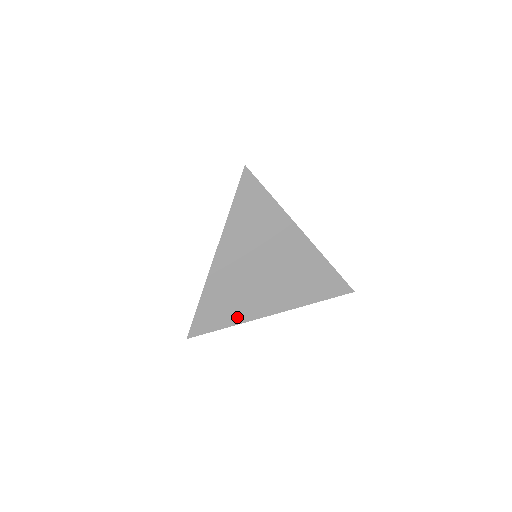
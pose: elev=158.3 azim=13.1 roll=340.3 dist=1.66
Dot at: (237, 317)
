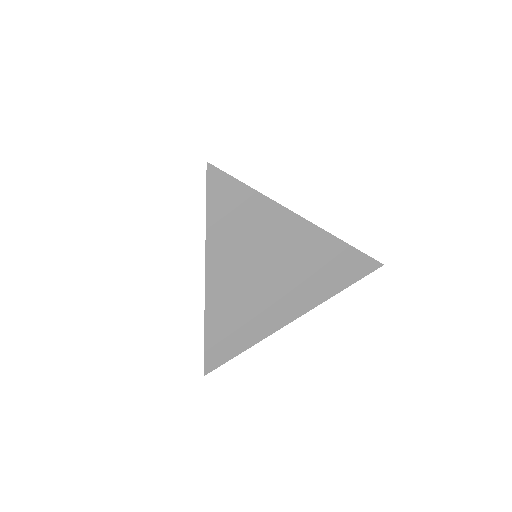
Dot at: (254, 336)
